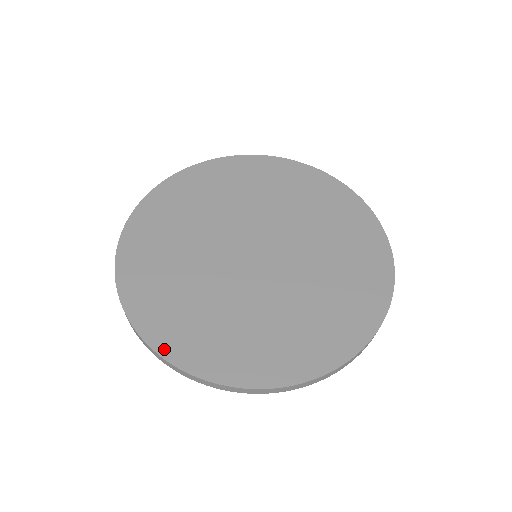
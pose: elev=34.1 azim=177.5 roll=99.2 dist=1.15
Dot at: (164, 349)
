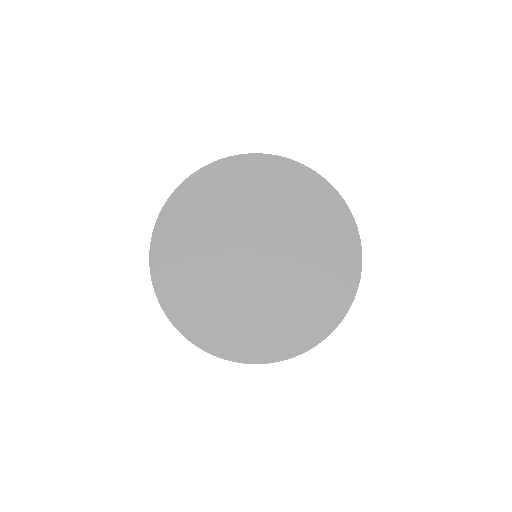
Dot at: (155, 251)
